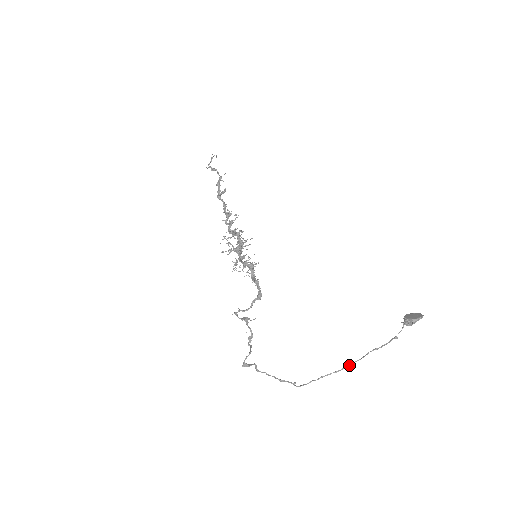
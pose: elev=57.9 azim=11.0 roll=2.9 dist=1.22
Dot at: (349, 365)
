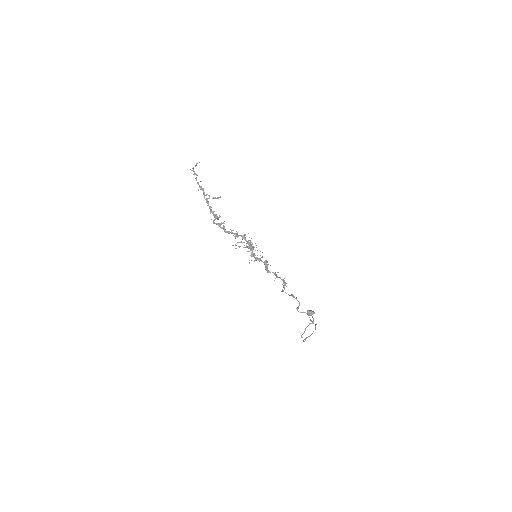
Dot at: occluded
